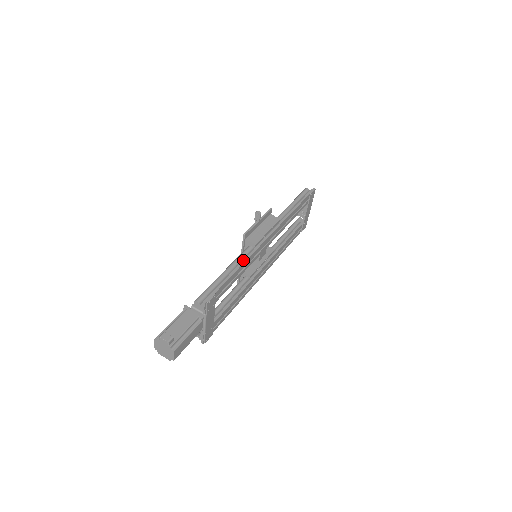
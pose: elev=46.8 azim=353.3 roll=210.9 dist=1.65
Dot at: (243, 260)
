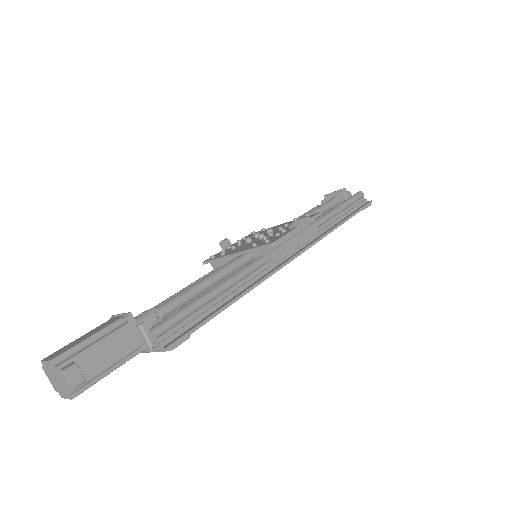
Dot at: (249, 281)
